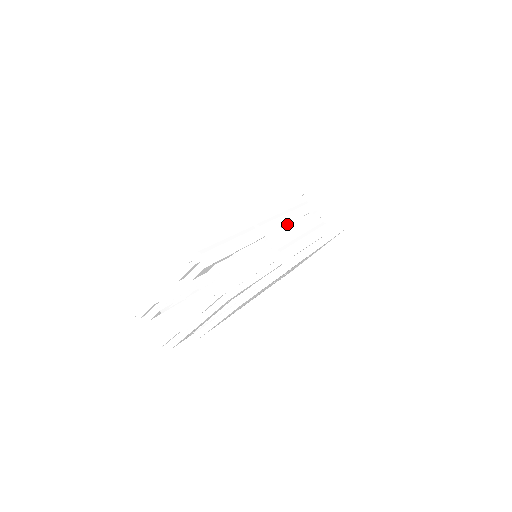
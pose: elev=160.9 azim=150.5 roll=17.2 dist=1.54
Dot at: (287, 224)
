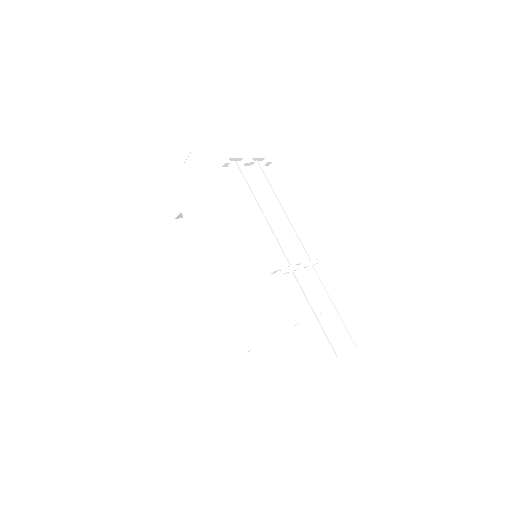
Dot at: (273, 221)
